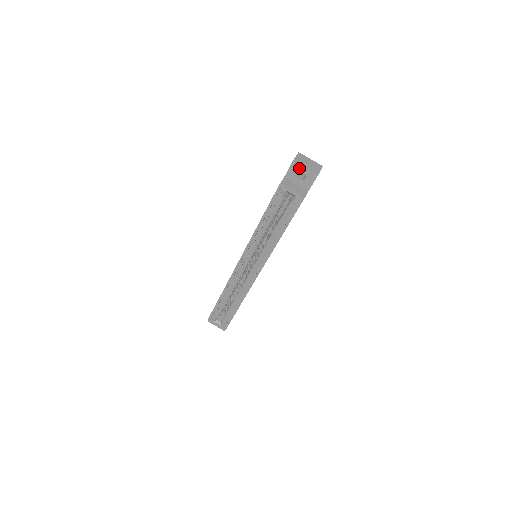
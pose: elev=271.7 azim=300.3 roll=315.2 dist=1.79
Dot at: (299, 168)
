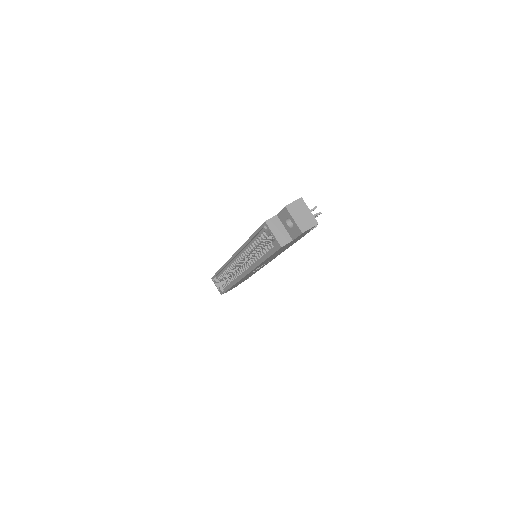
Dot at: (289, 216)
